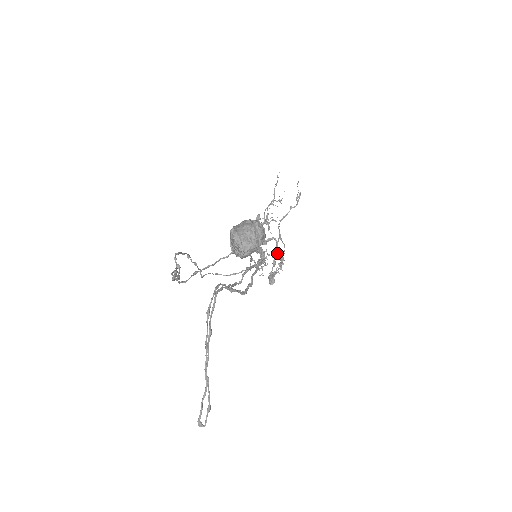
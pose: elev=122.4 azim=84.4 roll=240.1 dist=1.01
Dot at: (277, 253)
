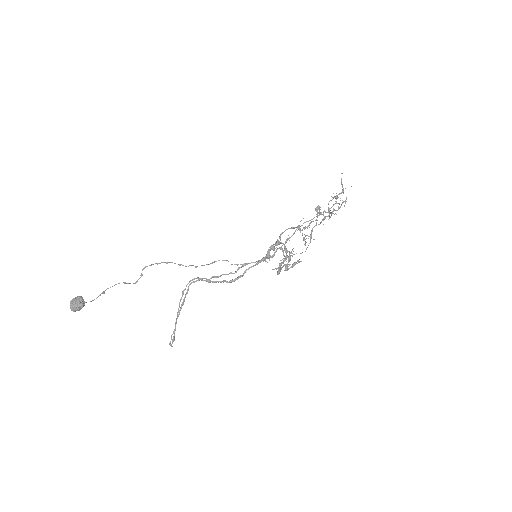
Dot at: (289, 252)
